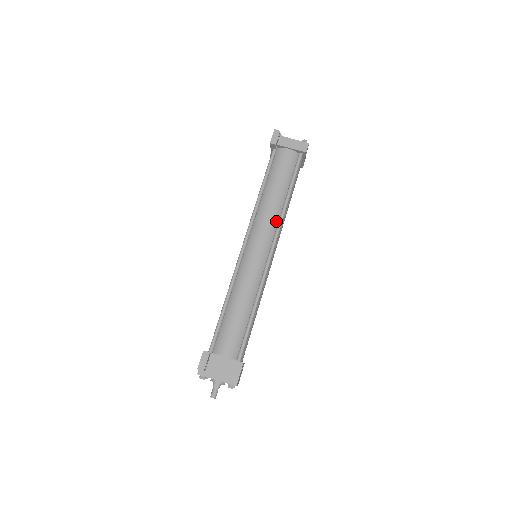
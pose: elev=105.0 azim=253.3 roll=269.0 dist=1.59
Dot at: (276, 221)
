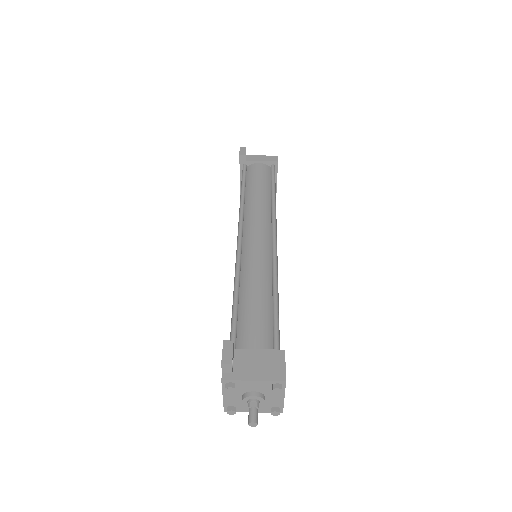
Dot at: (268, 215)
